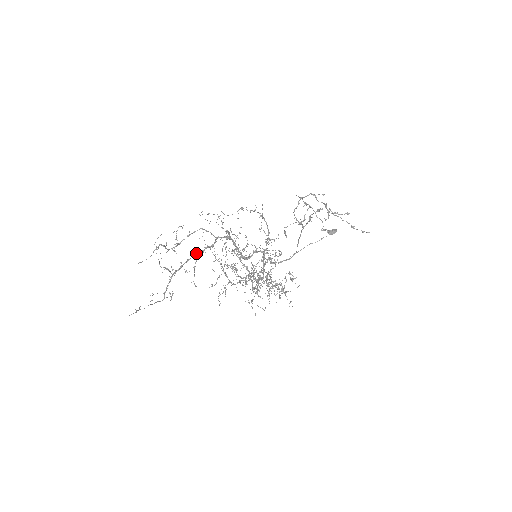
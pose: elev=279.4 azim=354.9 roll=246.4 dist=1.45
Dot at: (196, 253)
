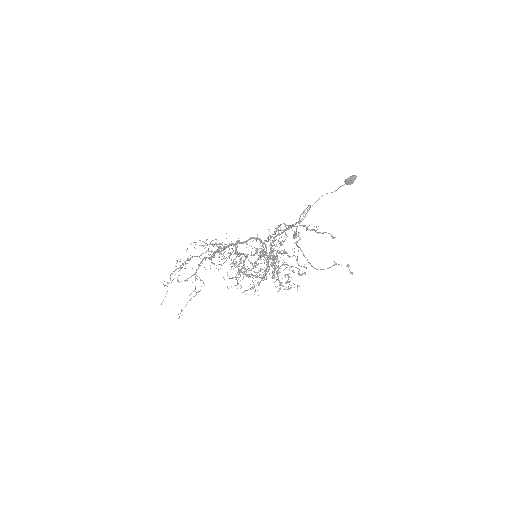
Dot at: occluded
